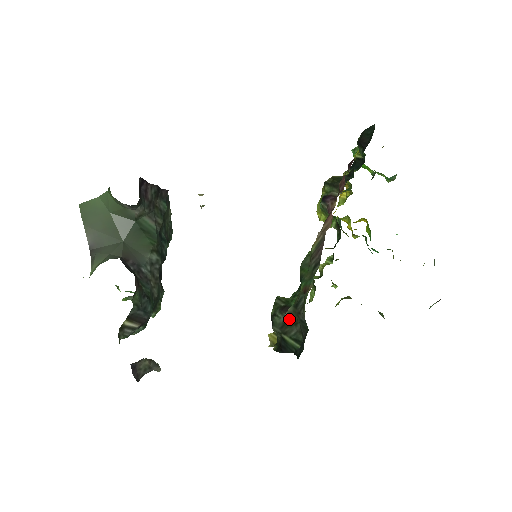
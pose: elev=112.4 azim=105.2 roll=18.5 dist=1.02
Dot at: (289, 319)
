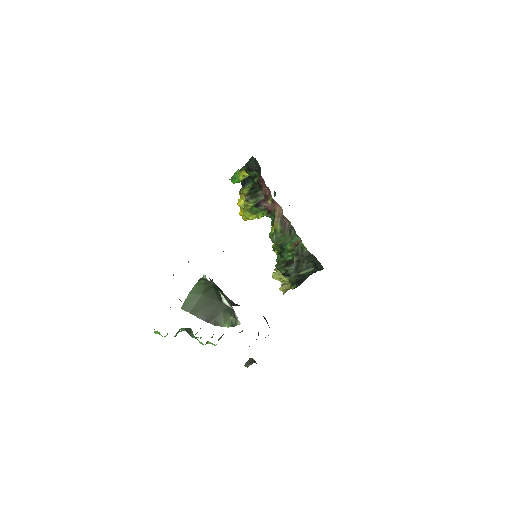
Dot at: (298, 264)
